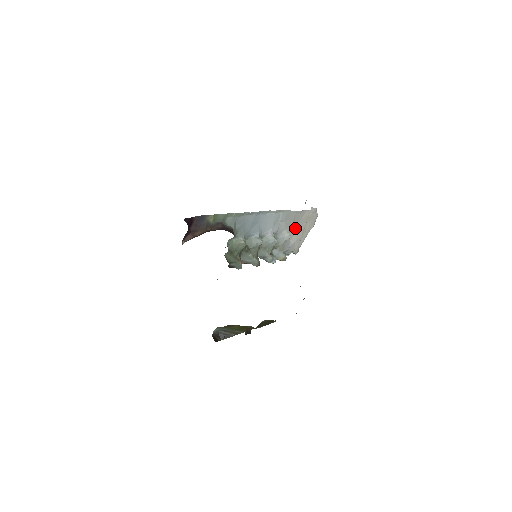
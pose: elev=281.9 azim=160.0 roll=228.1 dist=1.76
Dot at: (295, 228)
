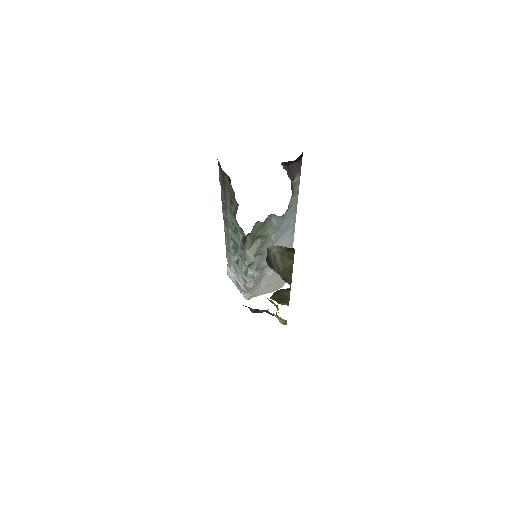
Dot at: (273, 275)
